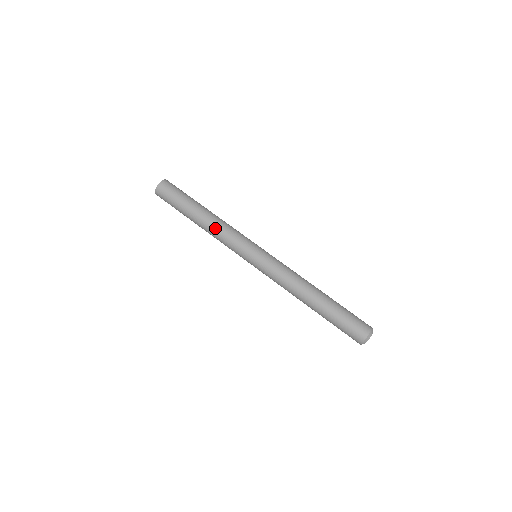
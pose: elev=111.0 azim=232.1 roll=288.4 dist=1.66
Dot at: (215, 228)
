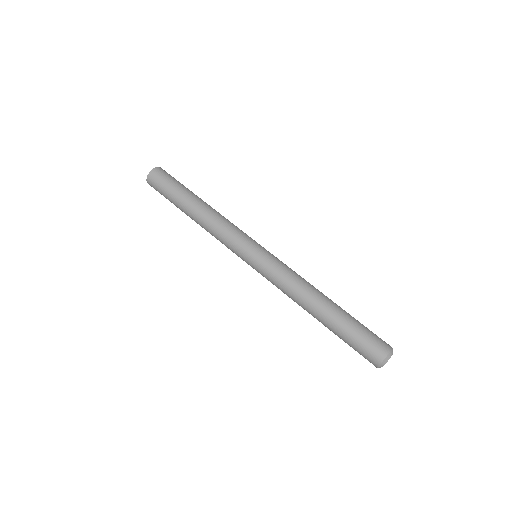
Dot at: (215, 217)
